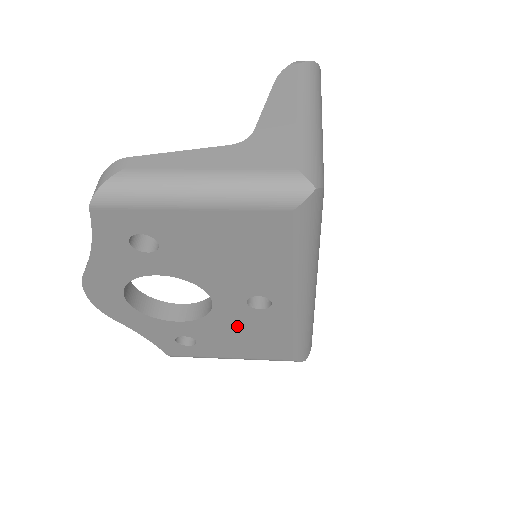
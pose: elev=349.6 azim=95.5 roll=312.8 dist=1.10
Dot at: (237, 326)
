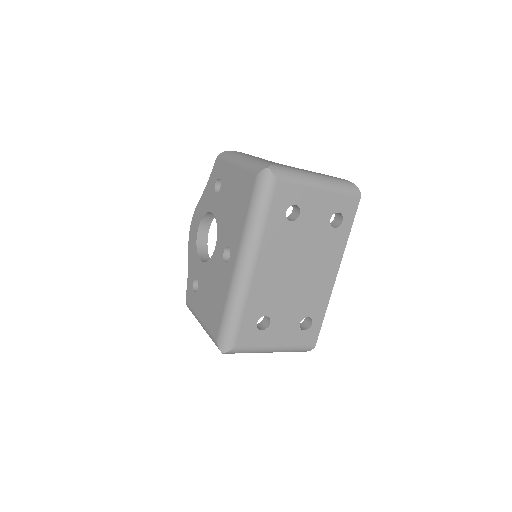
Dot at: (214, 278)
